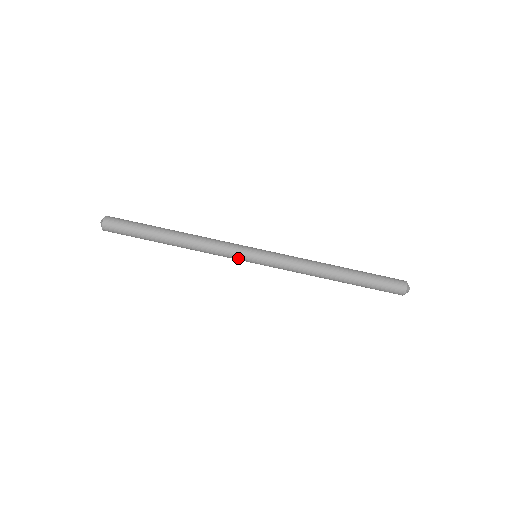
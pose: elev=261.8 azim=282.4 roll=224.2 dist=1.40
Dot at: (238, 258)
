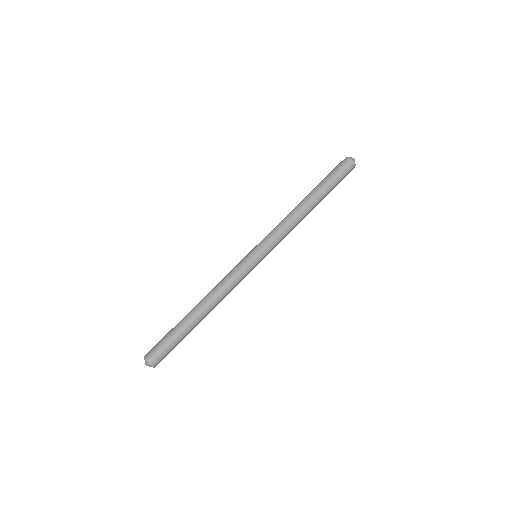
Dot at: (247, 268)
